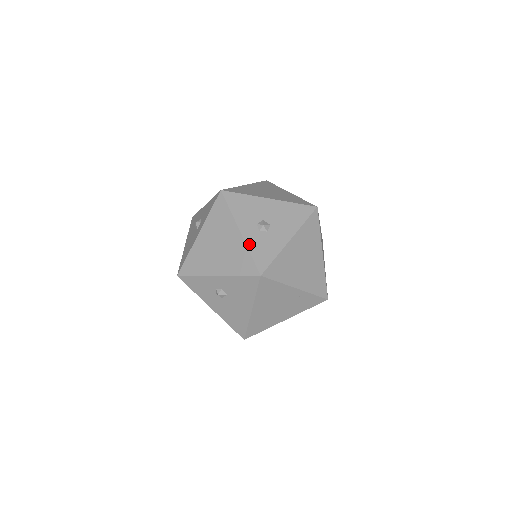
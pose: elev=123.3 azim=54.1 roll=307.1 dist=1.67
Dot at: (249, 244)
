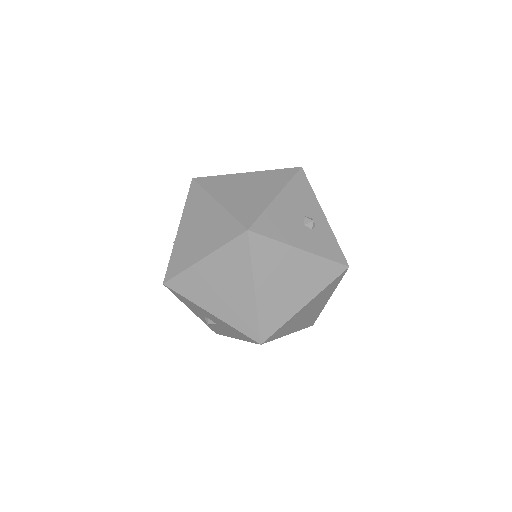
Dot at: (202, 320)
